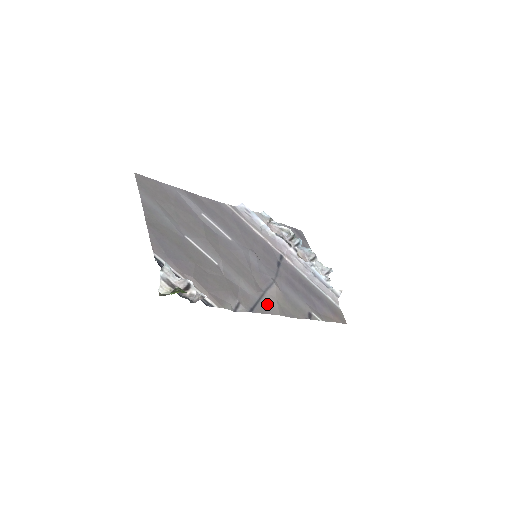
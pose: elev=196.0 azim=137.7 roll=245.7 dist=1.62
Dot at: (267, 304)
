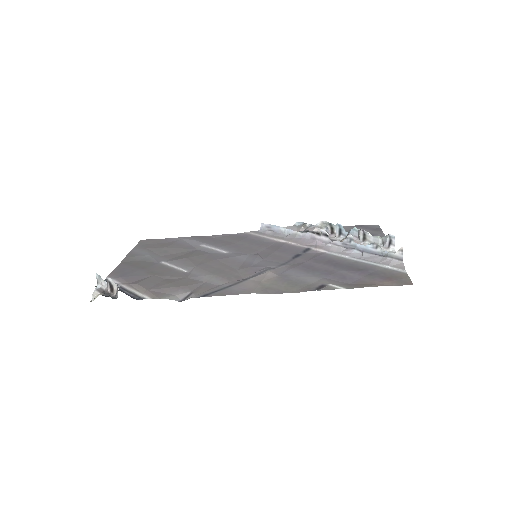
Dot at: (239, 288)
